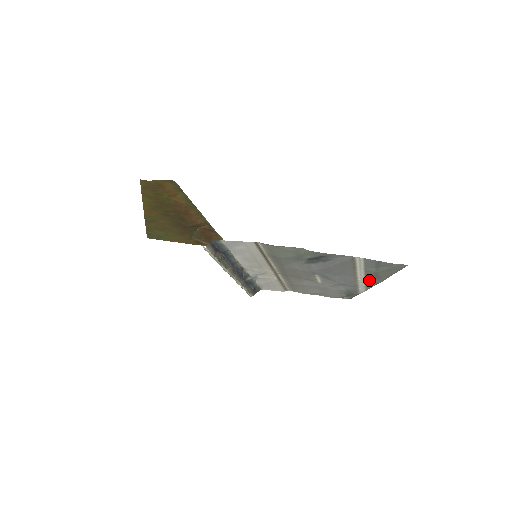
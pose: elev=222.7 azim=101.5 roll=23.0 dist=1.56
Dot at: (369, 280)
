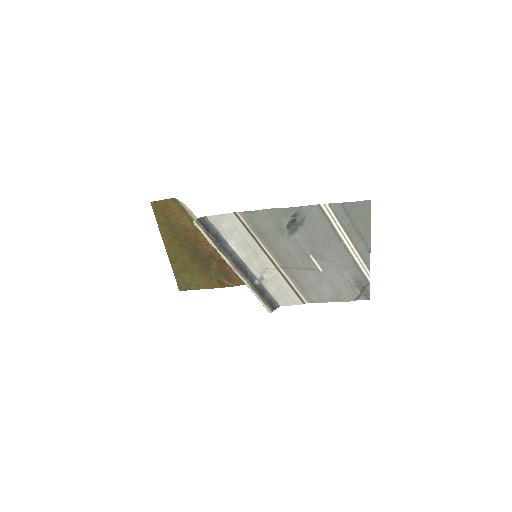
Dot at: (358, 246)
